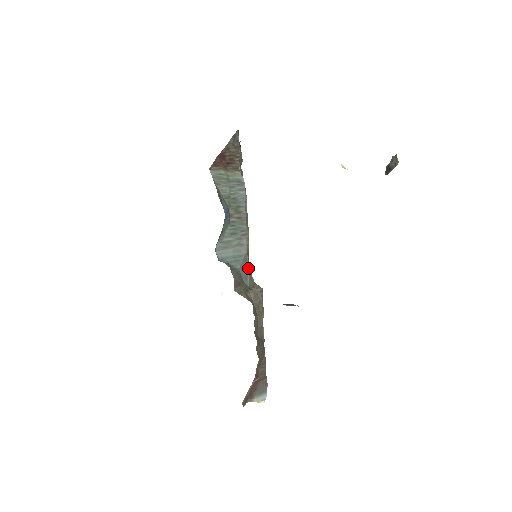
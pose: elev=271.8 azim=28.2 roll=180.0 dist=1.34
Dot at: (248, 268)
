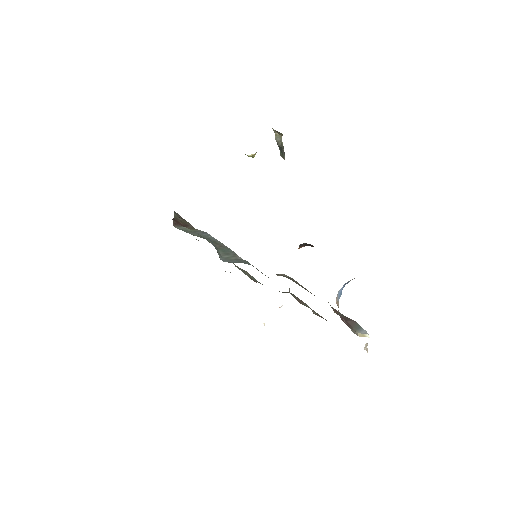
Dot at: occluded
